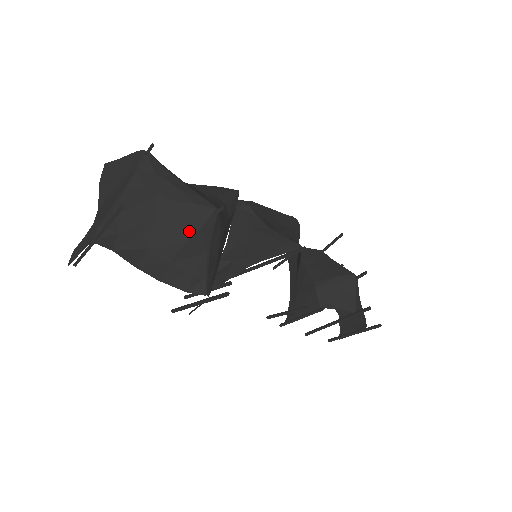
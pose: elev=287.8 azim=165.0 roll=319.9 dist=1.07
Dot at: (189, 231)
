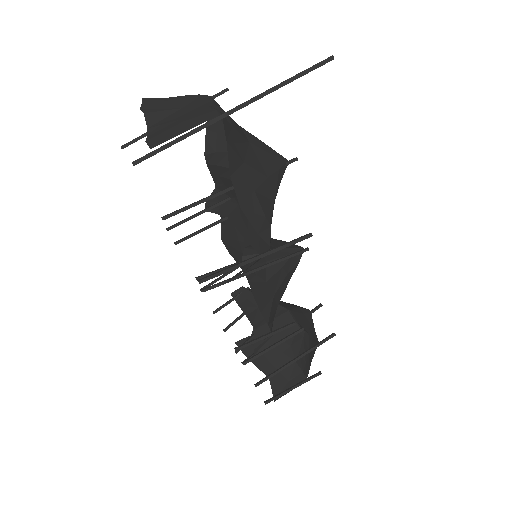
Dot at: (271, 168)
